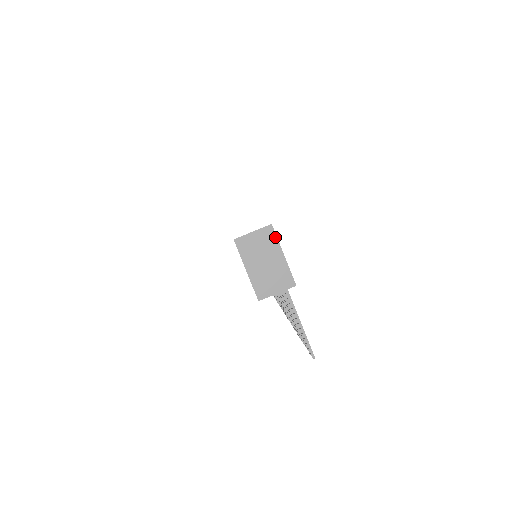
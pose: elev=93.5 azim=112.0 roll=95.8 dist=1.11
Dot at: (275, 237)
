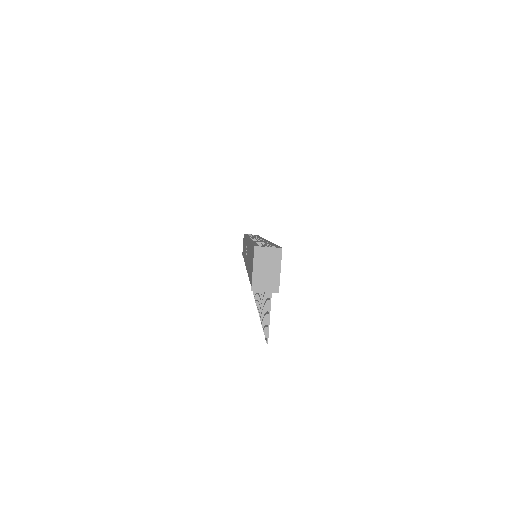
Dot at: (280, 257)
